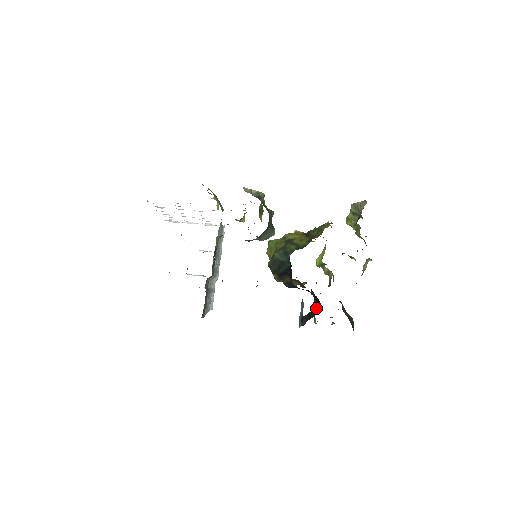
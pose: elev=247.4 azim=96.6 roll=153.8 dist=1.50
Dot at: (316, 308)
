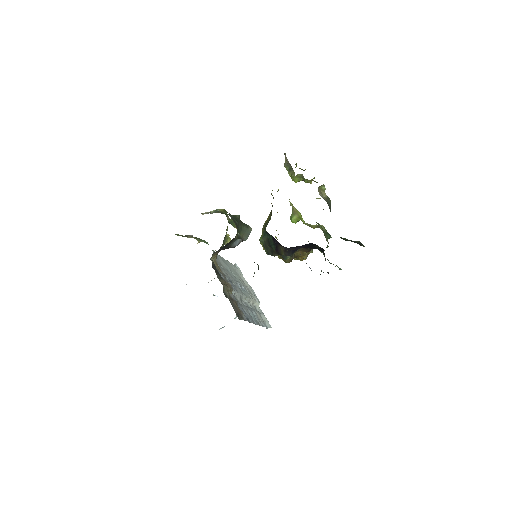
Dot at: (324, 254)
